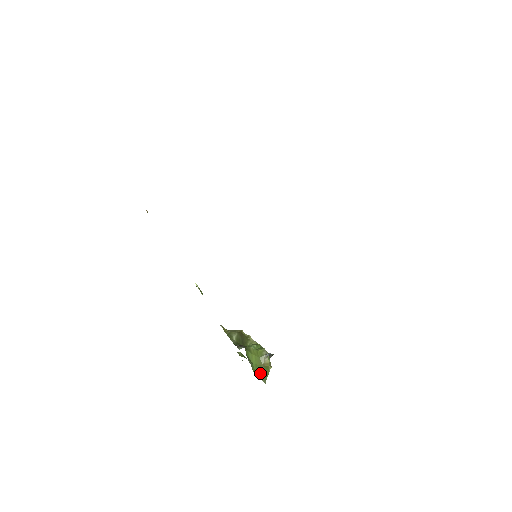
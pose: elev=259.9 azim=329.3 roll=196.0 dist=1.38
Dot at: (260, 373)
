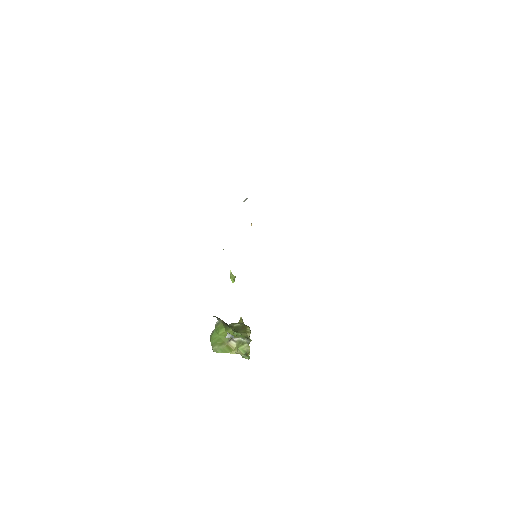
Dot at: (217, 344)
